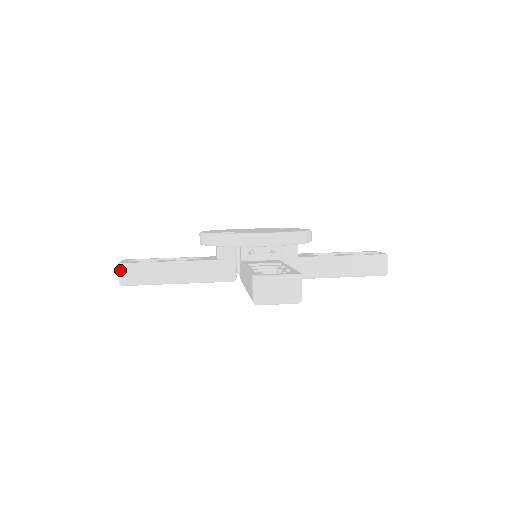
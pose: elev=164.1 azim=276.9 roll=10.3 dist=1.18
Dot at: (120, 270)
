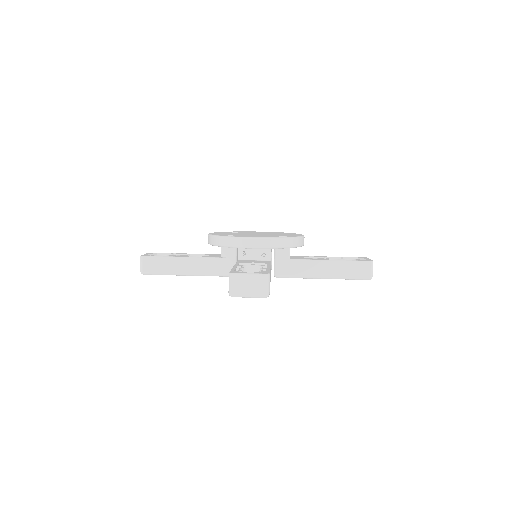
Dot at: (141, 261)
